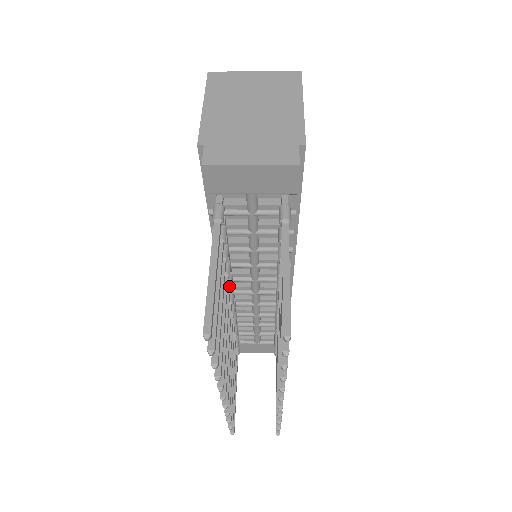
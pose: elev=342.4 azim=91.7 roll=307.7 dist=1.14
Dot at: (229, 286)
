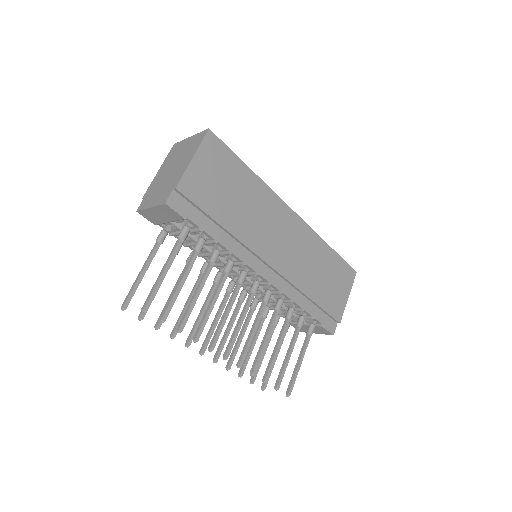
Dot at: (216, 280)
